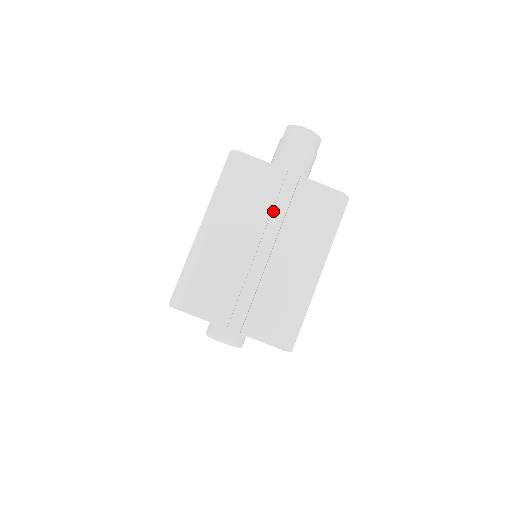
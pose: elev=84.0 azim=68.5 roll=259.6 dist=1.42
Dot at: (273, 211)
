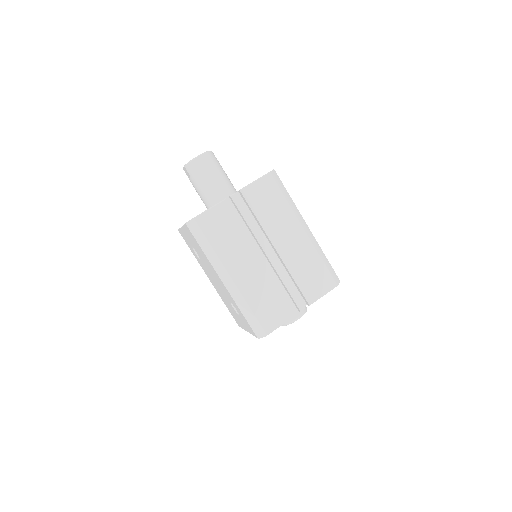
Dot at: (250, 227)
